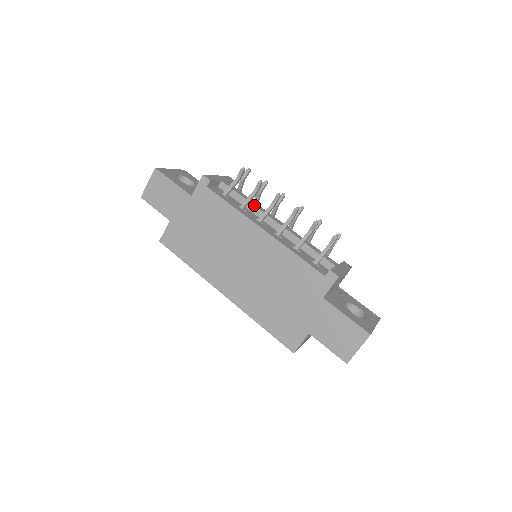
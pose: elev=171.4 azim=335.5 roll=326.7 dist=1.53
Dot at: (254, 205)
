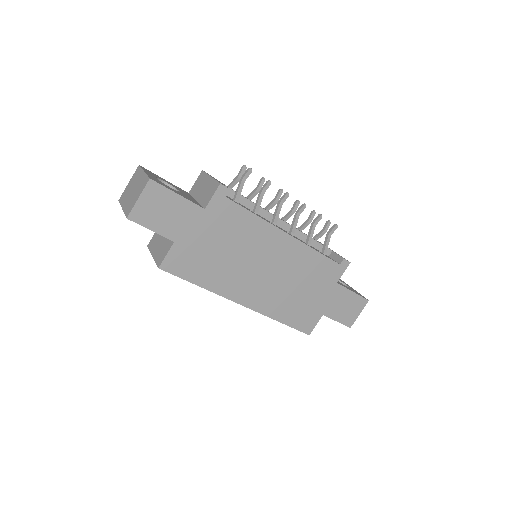
Dot at: occluded
